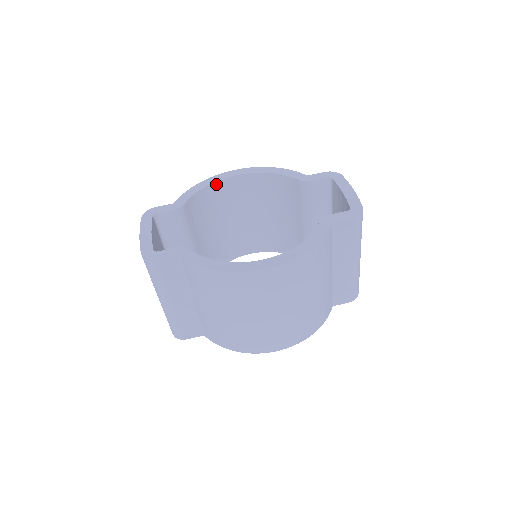
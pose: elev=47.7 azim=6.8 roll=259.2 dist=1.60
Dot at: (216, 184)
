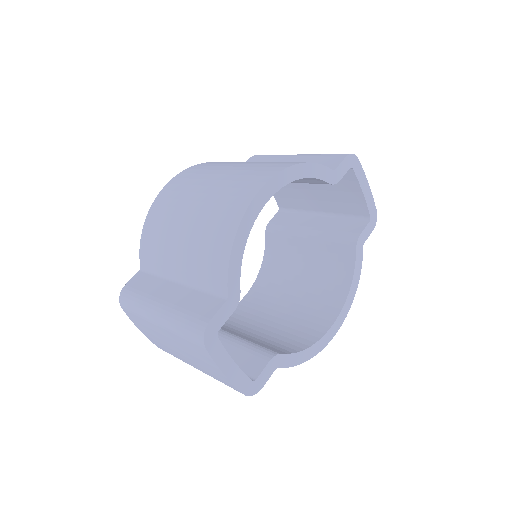
Dot at: (249, 225)
